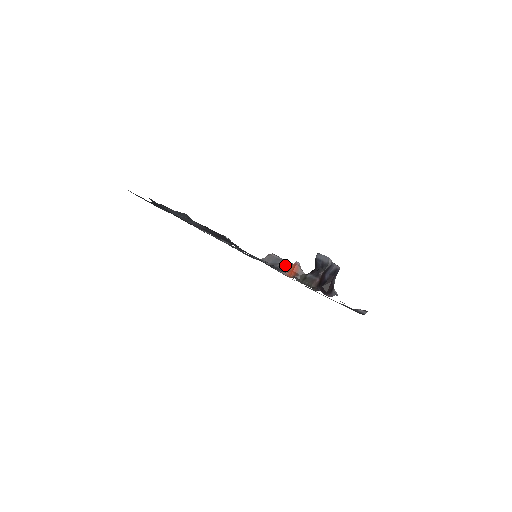
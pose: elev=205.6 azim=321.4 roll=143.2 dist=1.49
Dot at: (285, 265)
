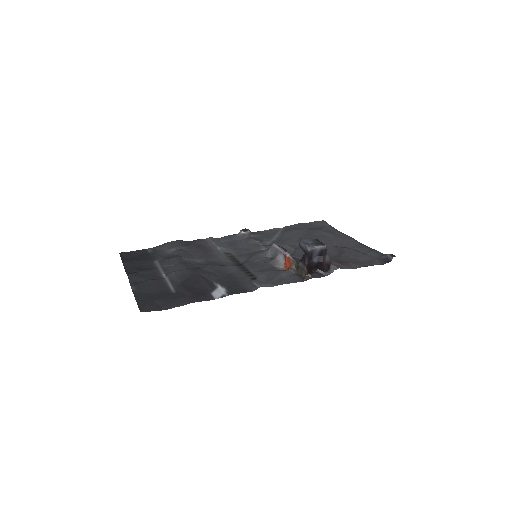
Dot at: (282, 256)
